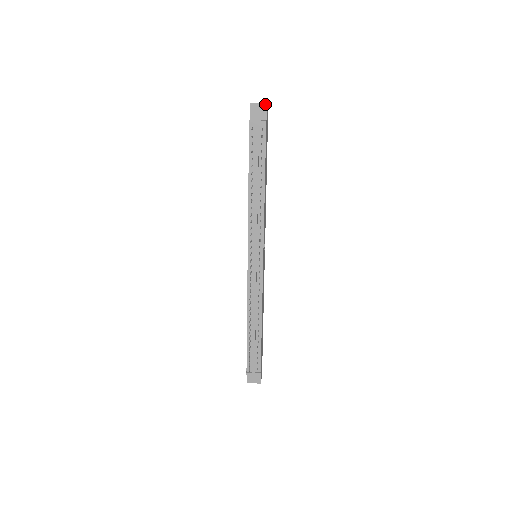
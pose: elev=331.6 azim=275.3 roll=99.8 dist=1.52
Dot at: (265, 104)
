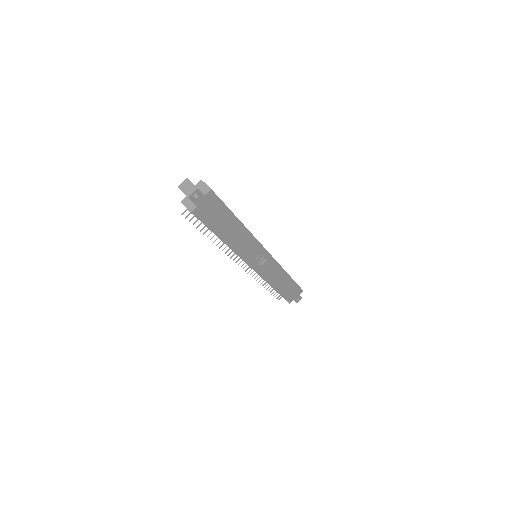
Dot at: occluded
